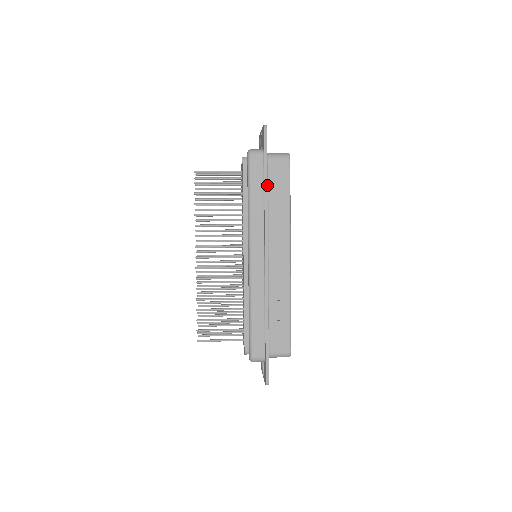
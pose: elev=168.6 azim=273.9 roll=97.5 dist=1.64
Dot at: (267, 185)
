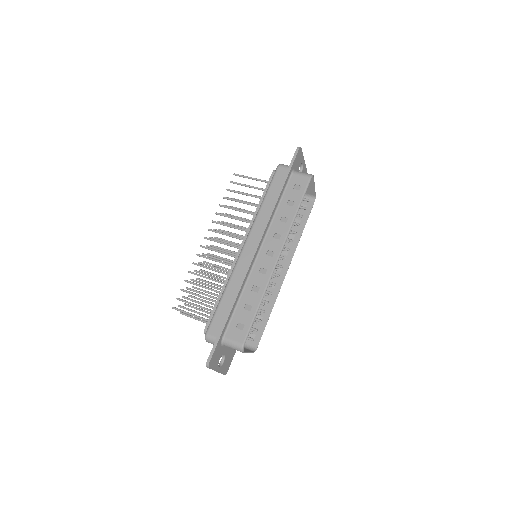
Dot at: (283, 192)
